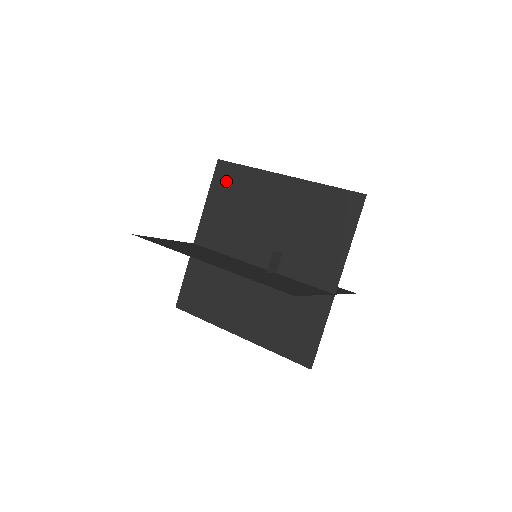
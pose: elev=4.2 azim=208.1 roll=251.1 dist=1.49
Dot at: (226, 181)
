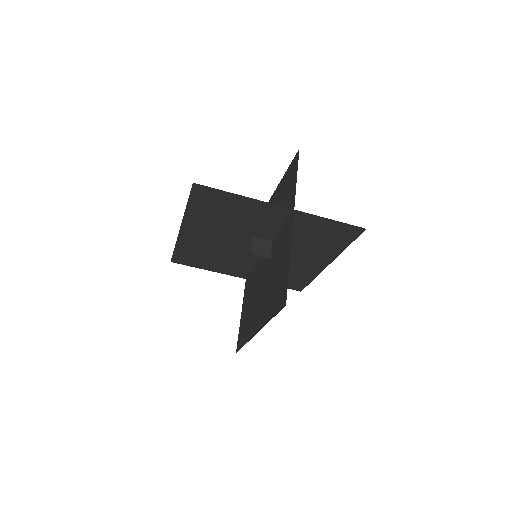
Dot at: occluded
